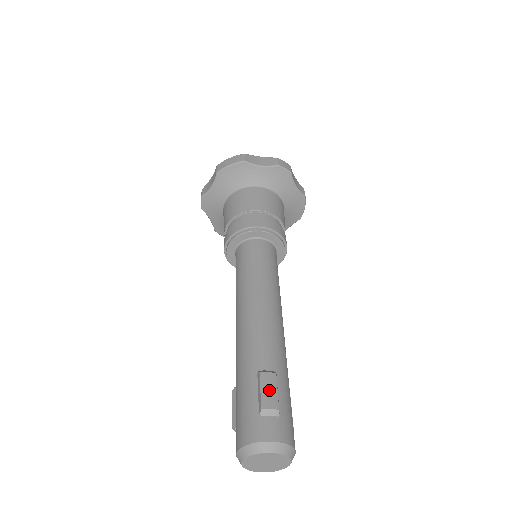
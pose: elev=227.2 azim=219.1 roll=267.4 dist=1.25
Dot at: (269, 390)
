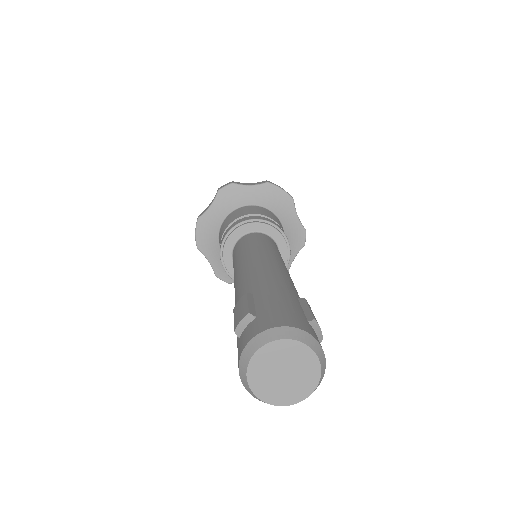
Dot at: occluded
